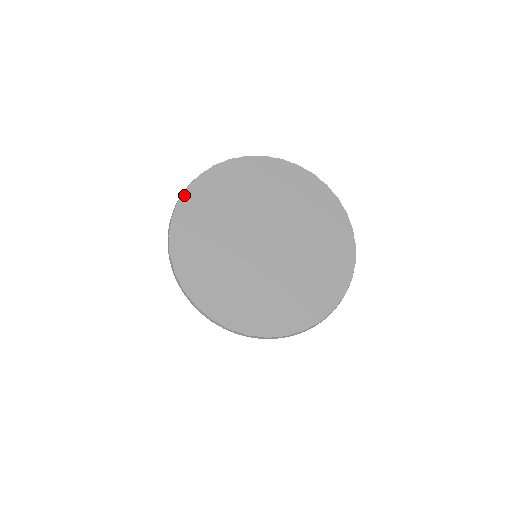
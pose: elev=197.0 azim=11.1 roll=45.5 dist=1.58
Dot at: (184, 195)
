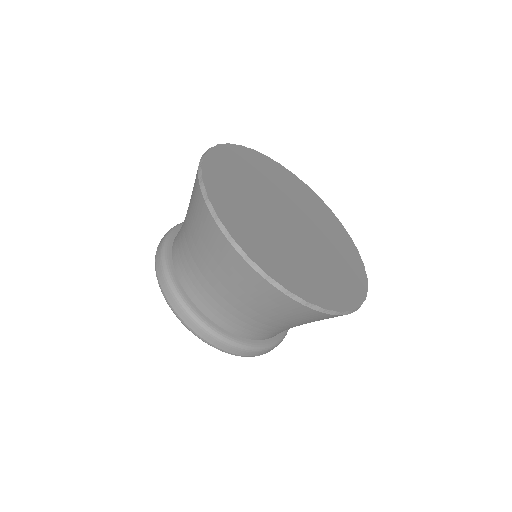
Dot at: (208, 154)
